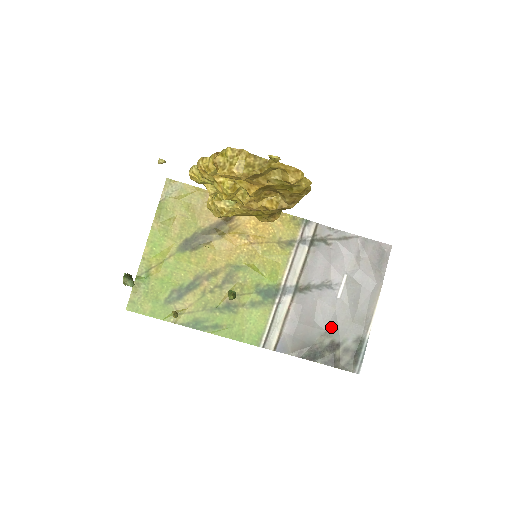
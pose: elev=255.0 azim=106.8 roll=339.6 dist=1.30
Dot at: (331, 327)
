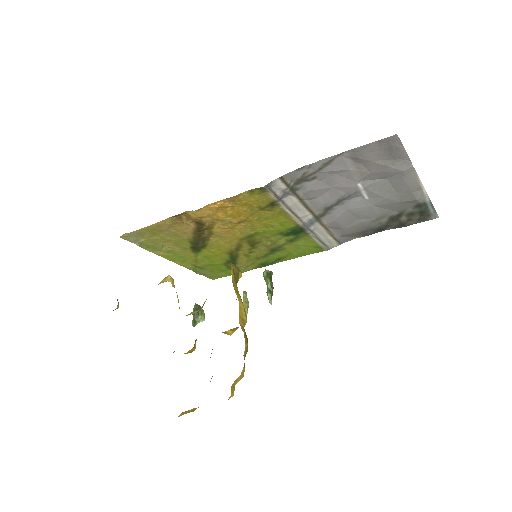
Dot at: (380, 214)
